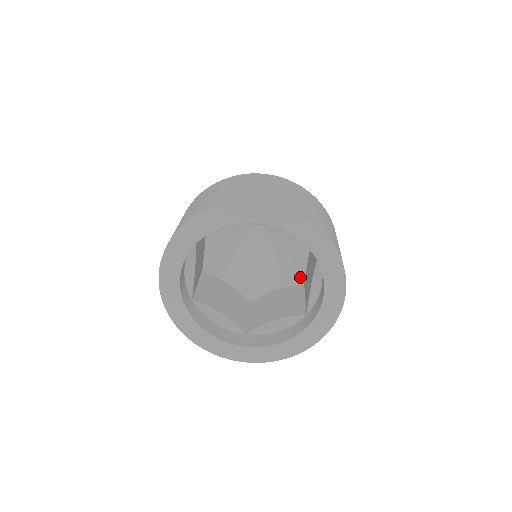
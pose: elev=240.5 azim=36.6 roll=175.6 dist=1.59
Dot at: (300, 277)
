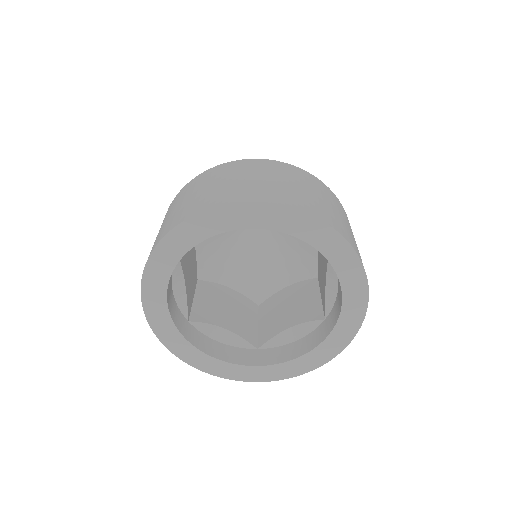
Dot at: (260, 296)
